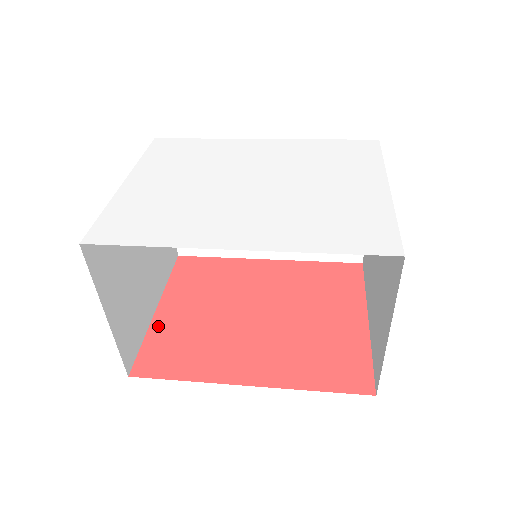
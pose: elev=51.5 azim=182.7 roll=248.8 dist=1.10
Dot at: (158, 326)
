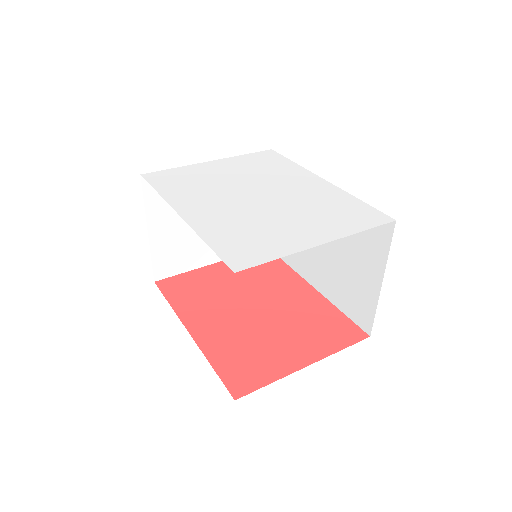
Dot at: (200, 272)
